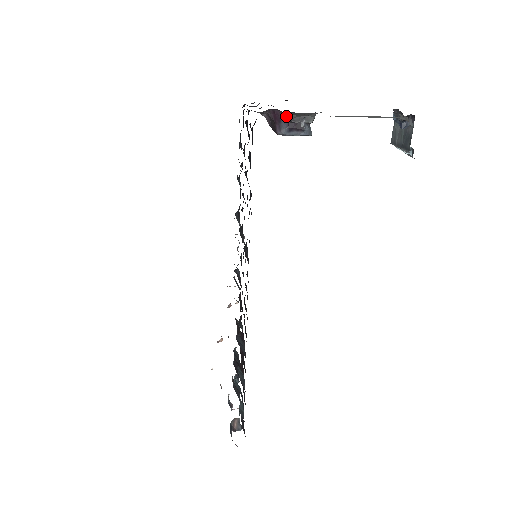
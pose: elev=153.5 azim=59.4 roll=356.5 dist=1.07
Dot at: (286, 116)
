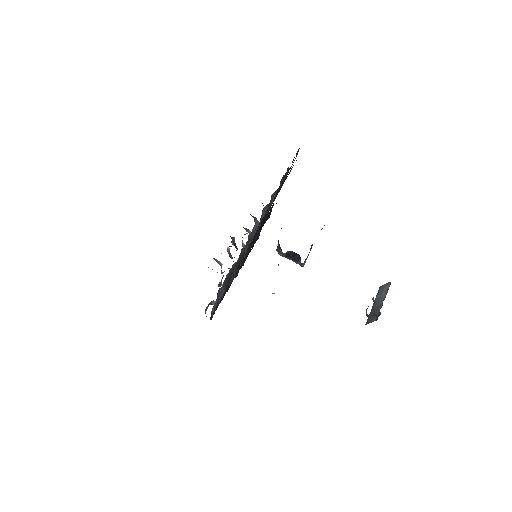
Dot at: occluded
